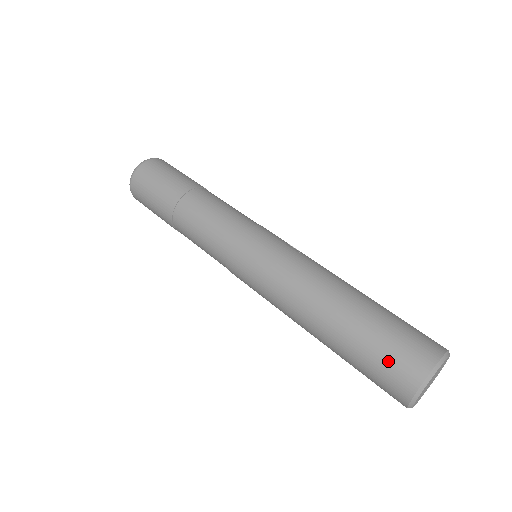
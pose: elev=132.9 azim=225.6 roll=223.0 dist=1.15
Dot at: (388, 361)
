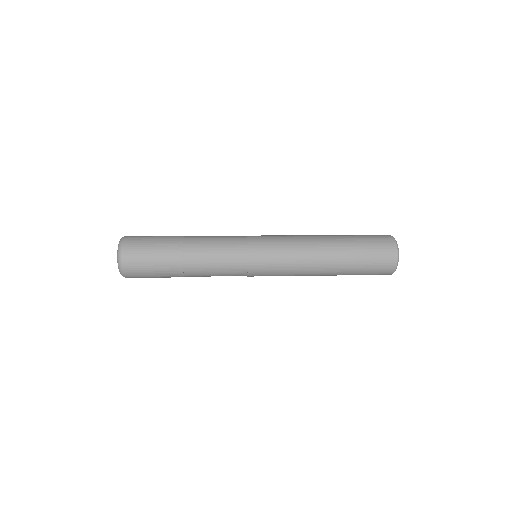
Dot at: occluded
